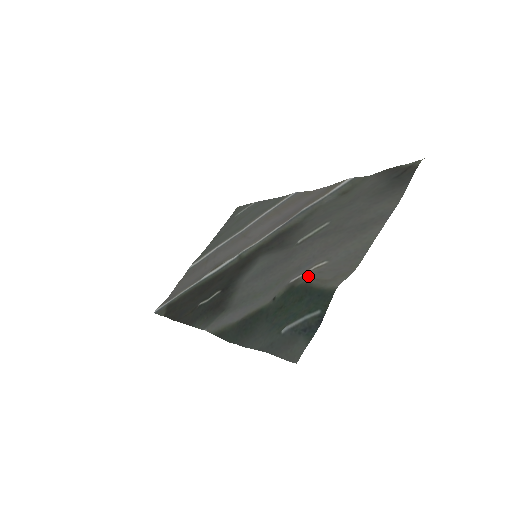
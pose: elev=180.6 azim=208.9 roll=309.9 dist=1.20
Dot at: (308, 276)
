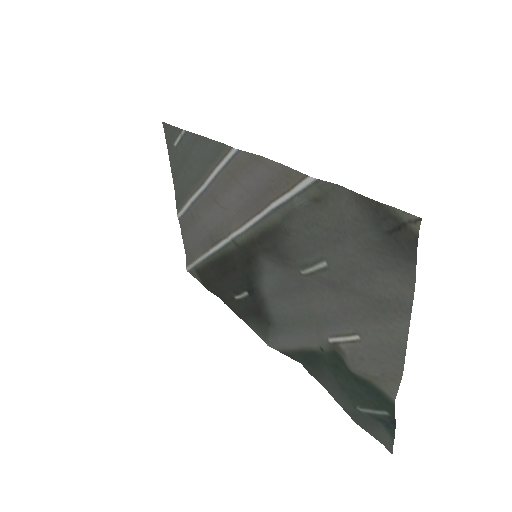
Dot at: (351, 364)
